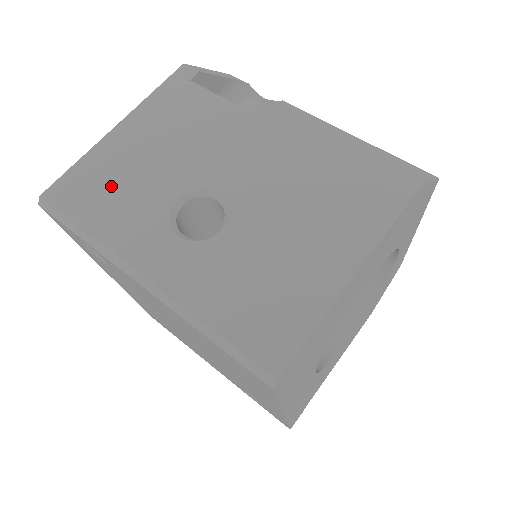
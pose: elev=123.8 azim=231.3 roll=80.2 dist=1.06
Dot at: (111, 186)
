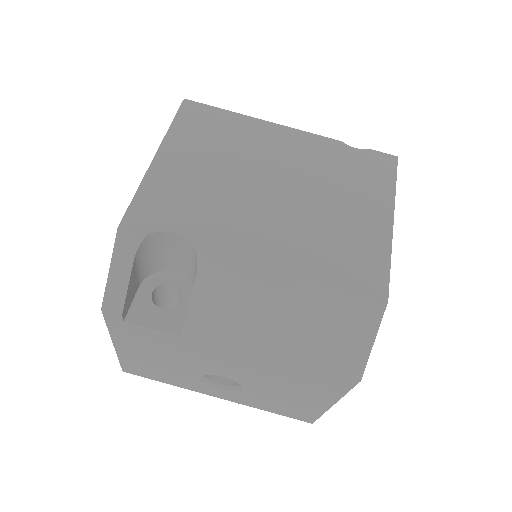
Dot at: (155, 371)
